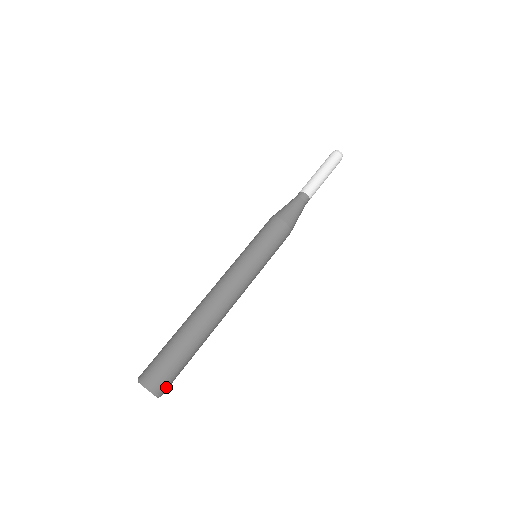
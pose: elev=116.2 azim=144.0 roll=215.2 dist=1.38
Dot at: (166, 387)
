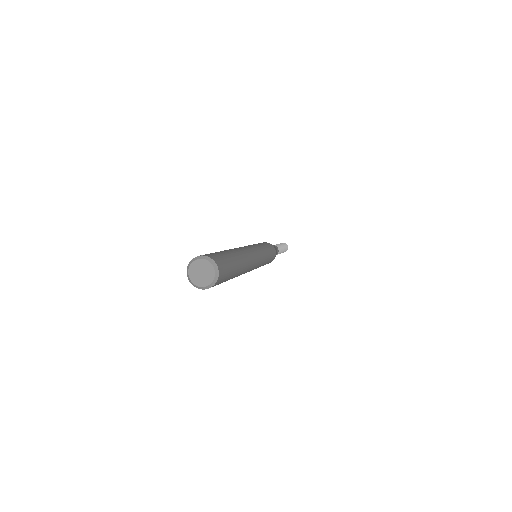
Dot at: (222, 270)
